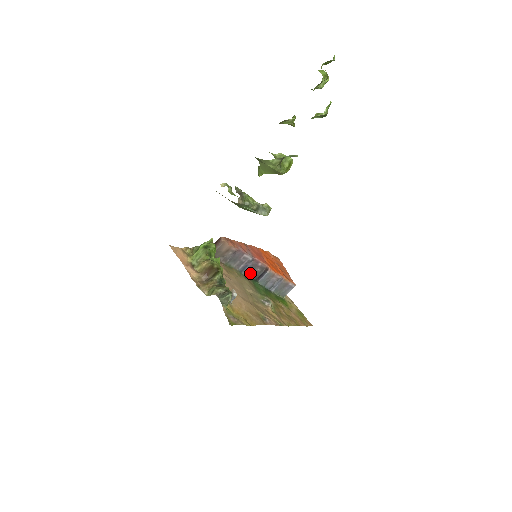
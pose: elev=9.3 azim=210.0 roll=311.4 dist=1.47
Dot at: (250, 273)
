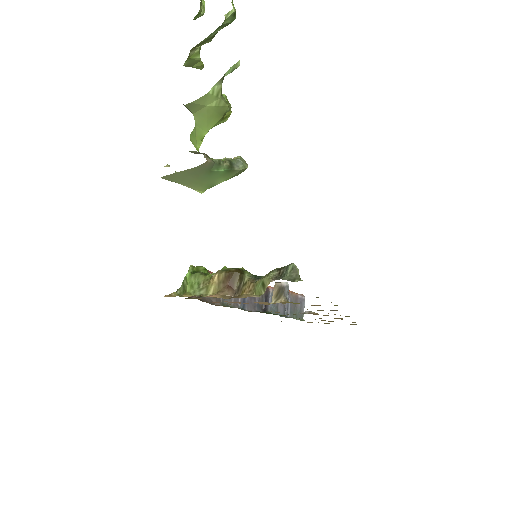
Dot at: (253, 306)
